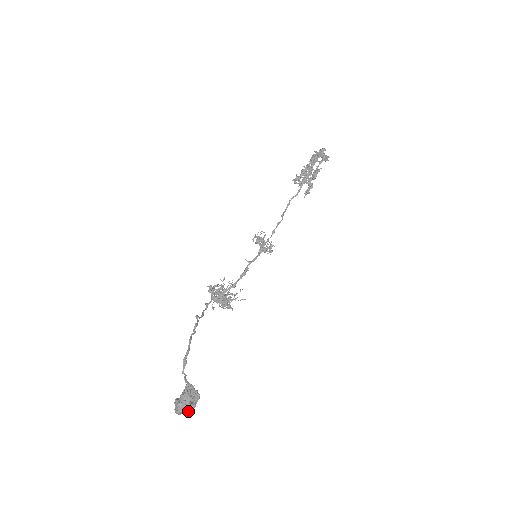
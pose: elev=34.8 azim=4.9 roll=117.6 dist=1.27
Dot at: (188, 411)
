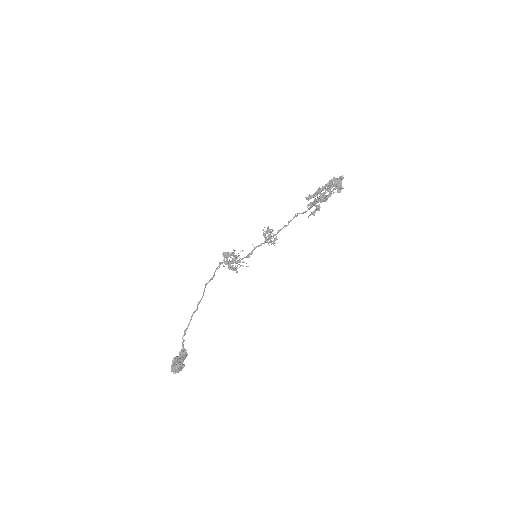
Dot at: (177, 372)
